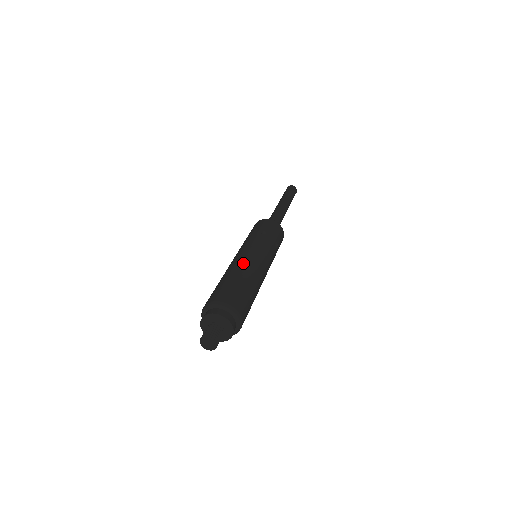
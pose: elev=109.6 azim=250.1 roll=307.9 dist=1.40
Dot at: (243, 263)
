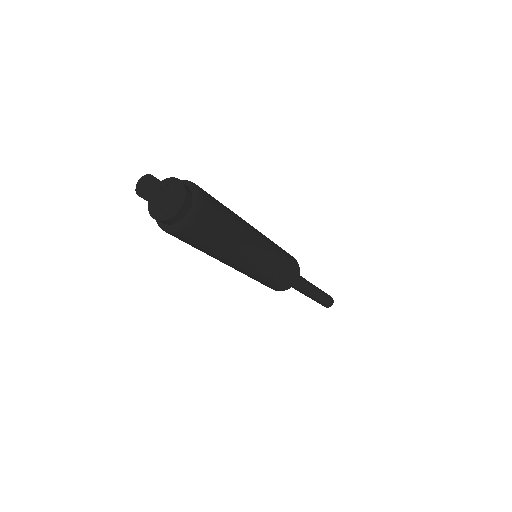
Dot at: occluded
